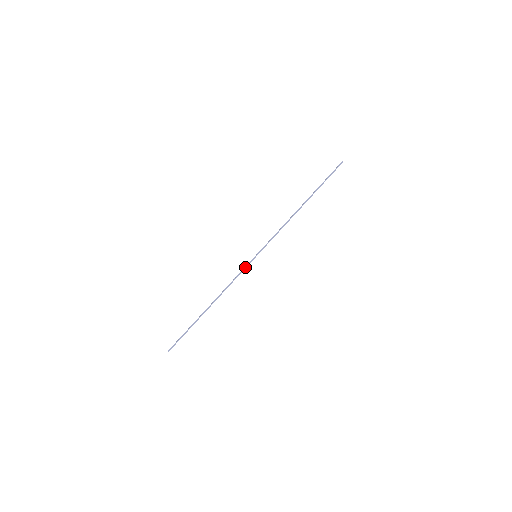
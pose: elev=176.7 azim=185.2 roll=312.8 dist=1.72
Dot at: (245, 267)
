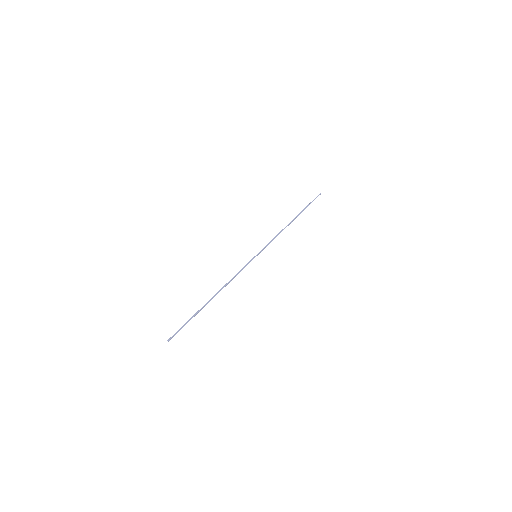
Dot at: (246, 264)
